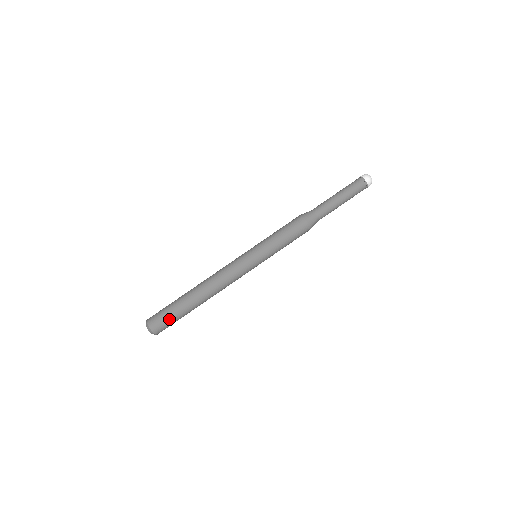
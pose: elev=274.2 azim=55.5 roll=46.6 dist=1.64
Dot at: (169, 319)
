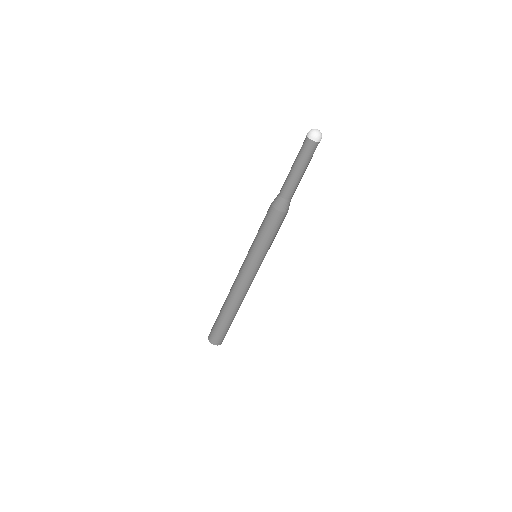
Dot at: (222, 333)
